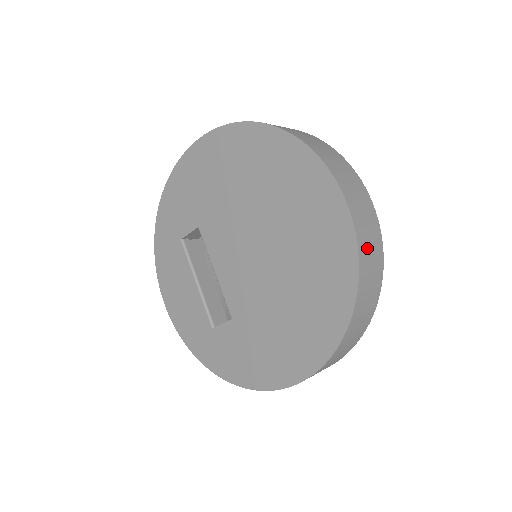
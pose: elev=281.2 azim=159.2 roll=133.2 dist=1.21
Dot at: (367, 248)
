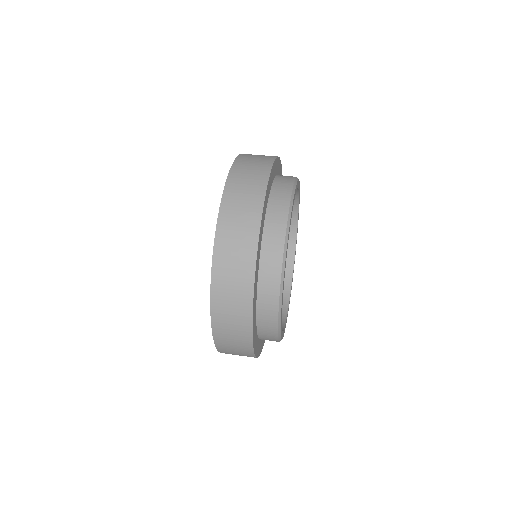
Dot at: (225, 300)
